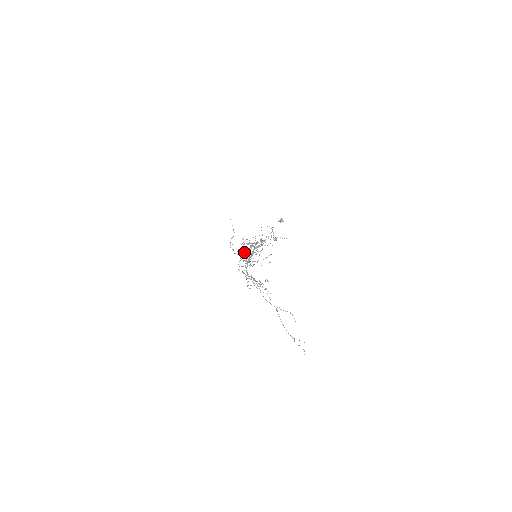
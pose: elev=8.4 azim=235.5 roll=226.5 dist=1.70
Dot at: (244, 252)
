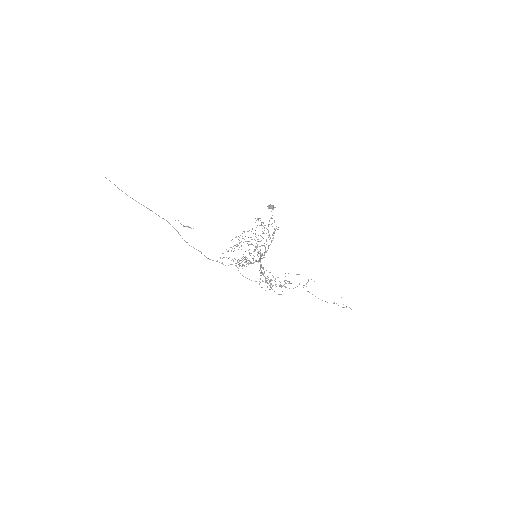
Dot at: occluded
